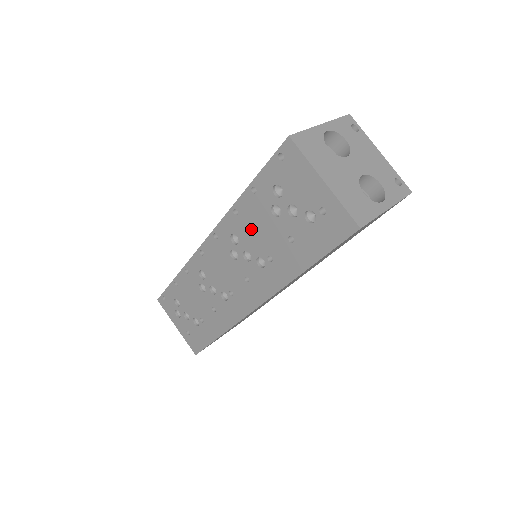
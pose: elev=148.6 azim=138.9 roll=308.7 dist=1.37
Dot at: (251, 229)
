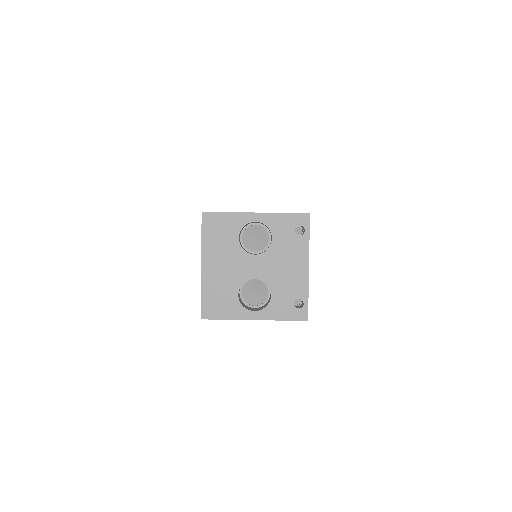
Dot at: occluded
